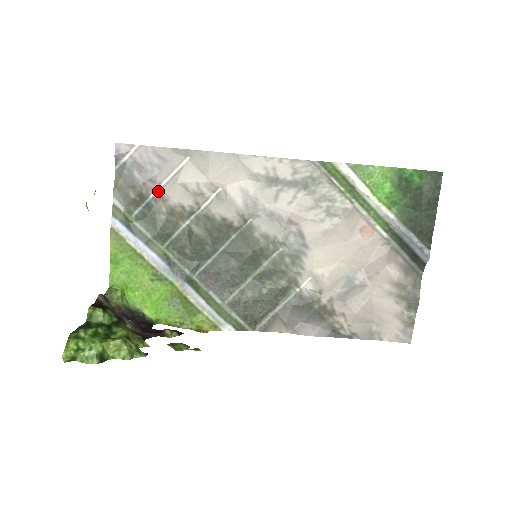
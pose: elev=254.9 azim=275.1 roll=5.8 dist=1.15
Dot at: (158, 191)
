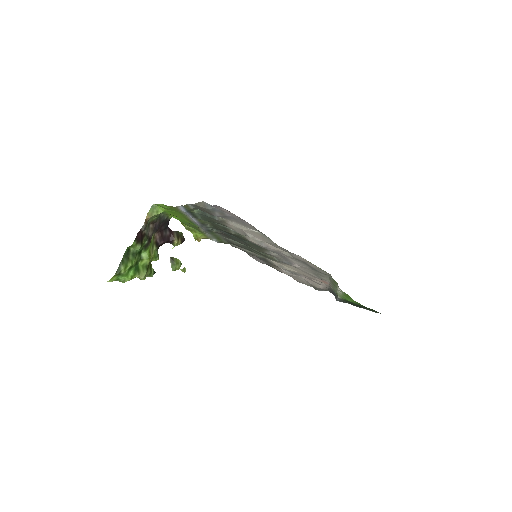
Dot at: (225, 219)
